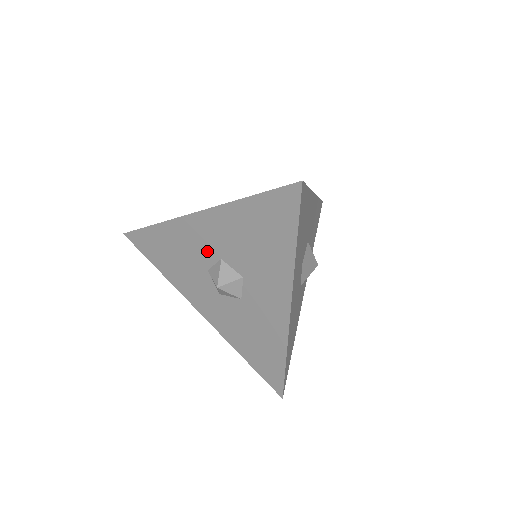
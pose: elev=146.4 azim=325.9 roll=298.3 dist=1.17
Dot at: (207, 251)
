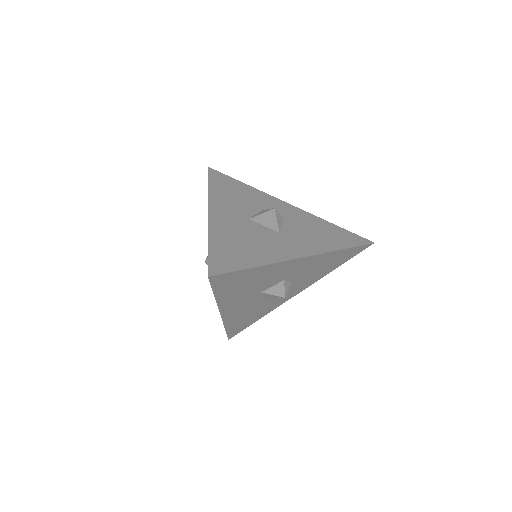
Dot at: occluded
